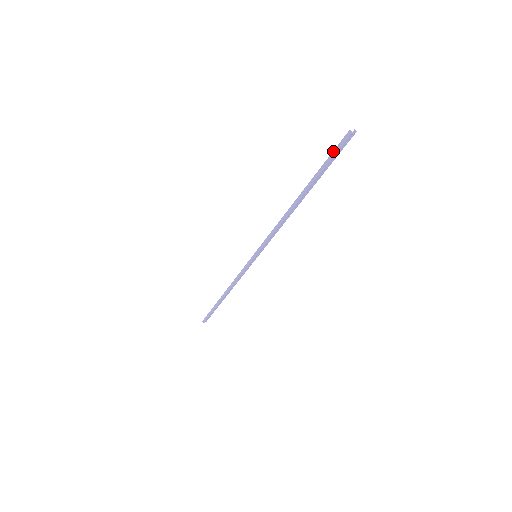
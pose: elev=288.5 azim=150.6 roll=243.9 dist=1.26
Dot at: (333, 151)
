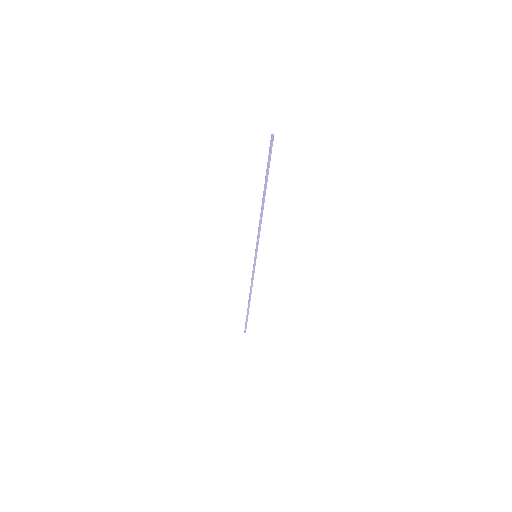
Dot at: (269, 156)
